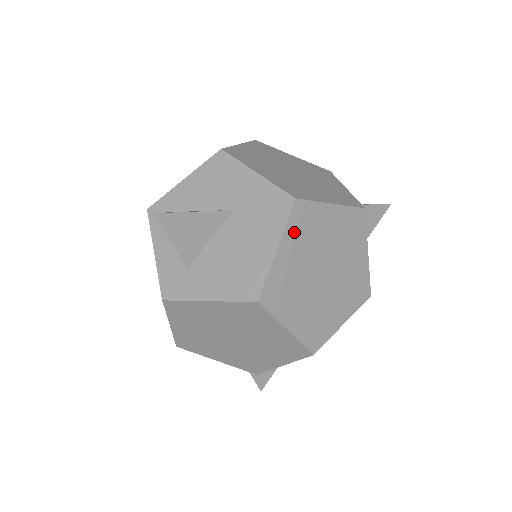
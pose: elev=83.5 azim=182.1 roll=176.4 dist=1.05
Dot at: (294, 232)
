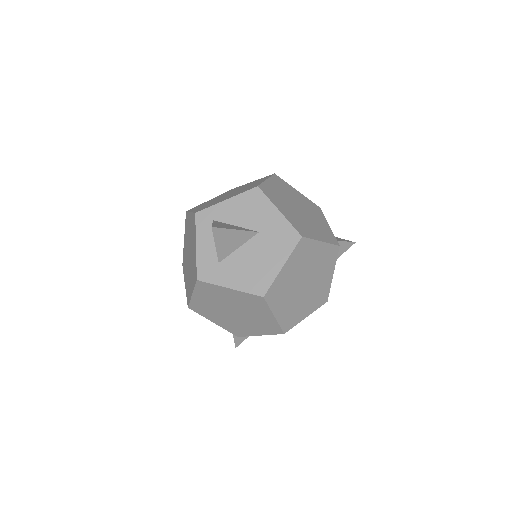
Dot at: (295, 257)
